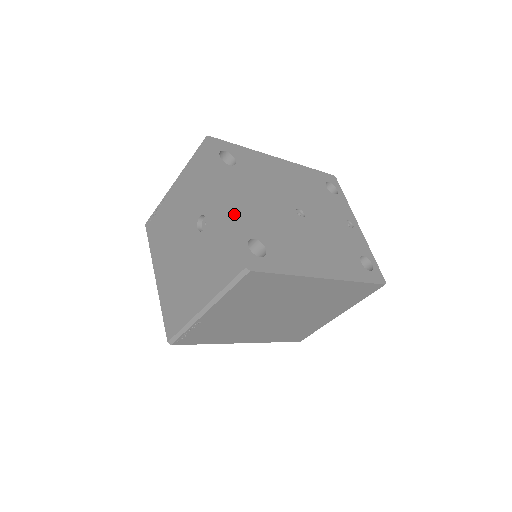
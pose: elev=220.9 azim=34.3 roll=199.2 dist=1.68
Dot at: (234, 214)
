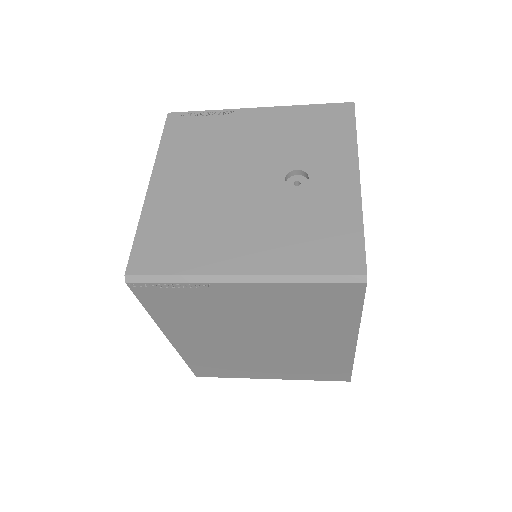
Dot at: occluded
